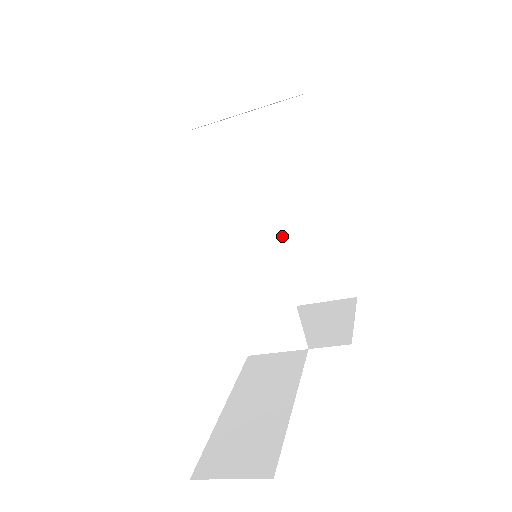
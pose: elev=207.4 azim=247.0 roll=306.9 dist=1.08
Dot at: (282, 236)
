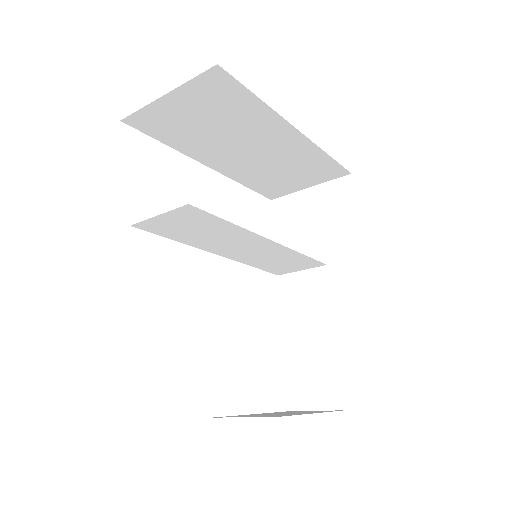
Dot at: (257, 164)
